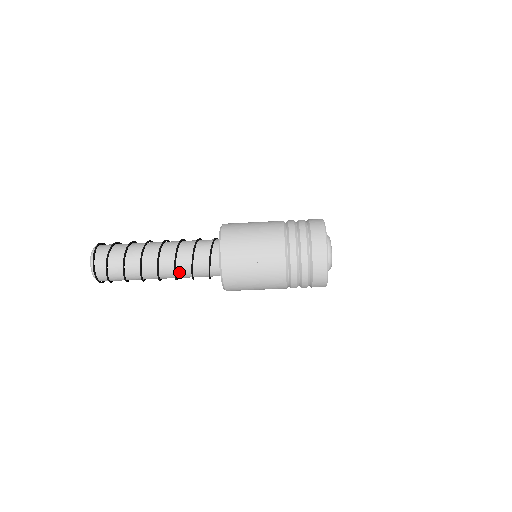
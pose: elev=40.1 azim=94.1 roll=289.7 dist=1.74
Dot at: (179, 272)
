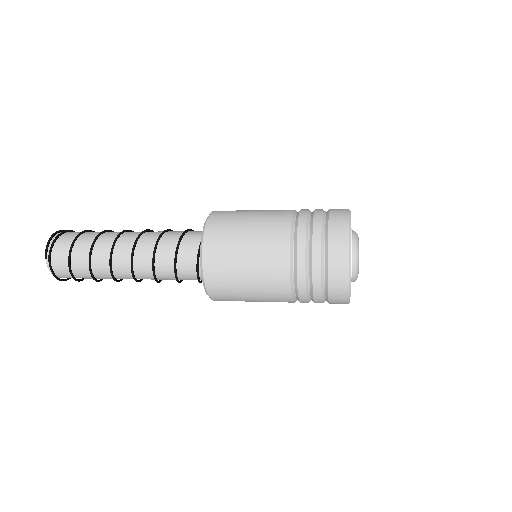
Dot at: occluded
